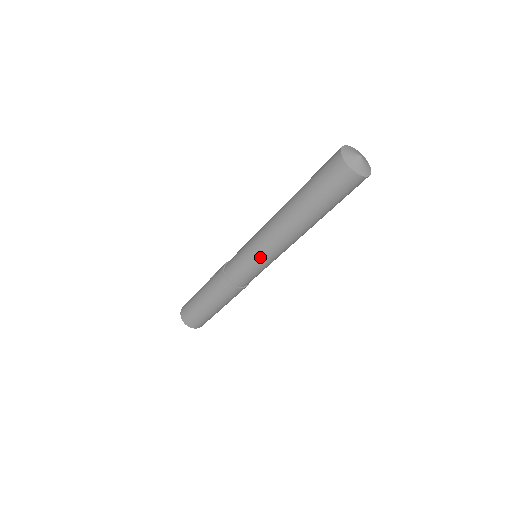
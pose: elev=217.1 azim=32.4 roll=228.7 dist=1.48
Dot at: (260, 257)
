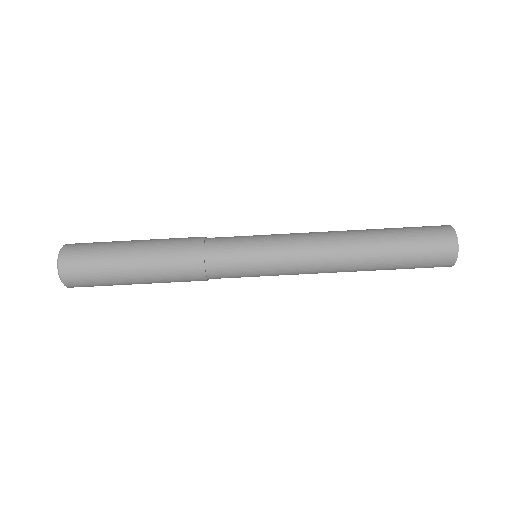
Dot at: (278, 246)
